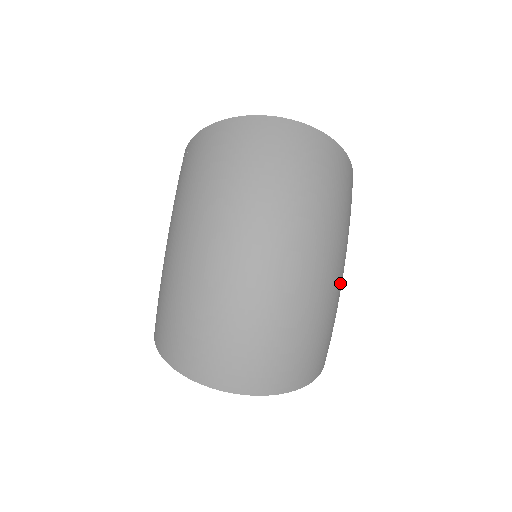
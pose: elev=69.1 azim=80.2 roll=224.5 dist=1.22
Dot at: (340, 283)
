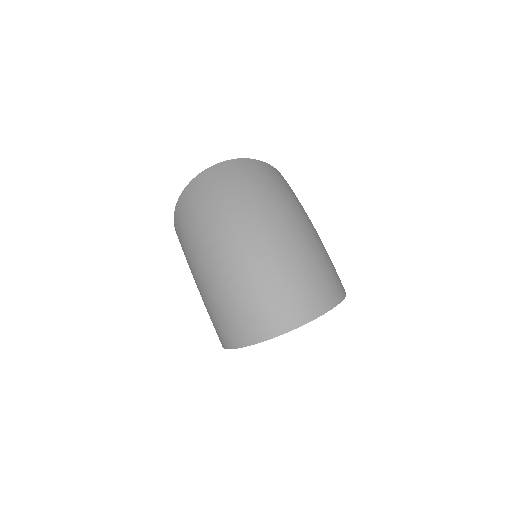
Dot at: (315, 233)
